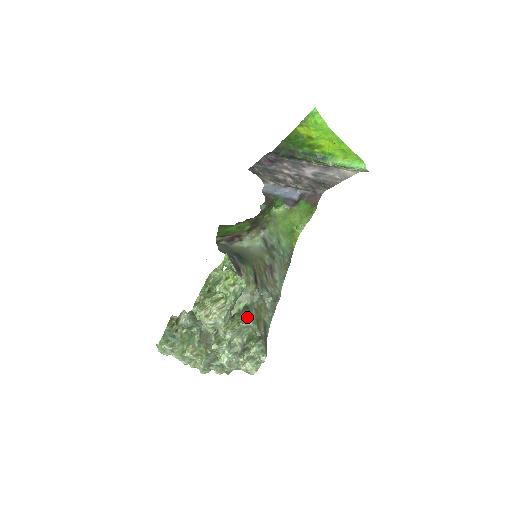
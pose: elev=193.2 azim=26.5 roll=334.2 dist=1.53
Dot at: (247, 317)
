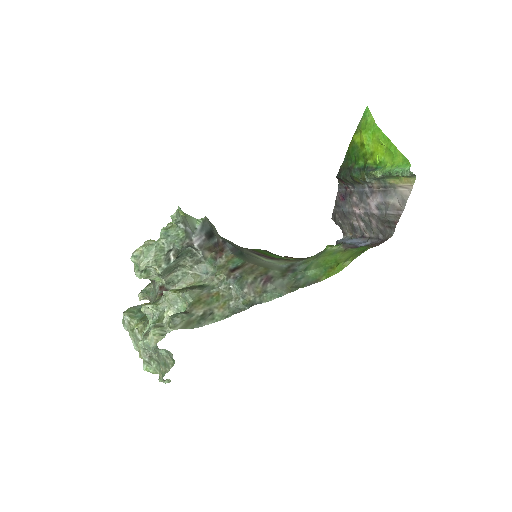
Dot at: (189, 288)
